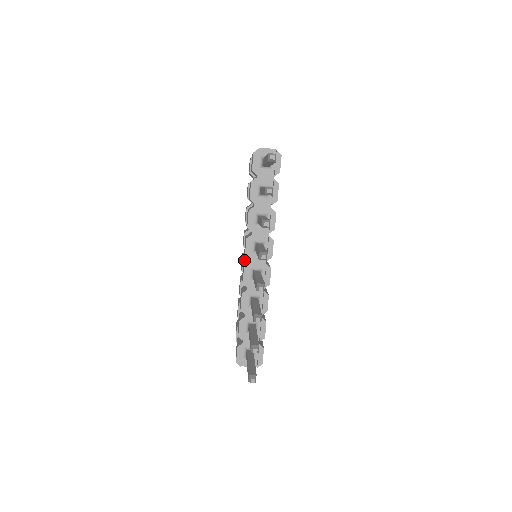
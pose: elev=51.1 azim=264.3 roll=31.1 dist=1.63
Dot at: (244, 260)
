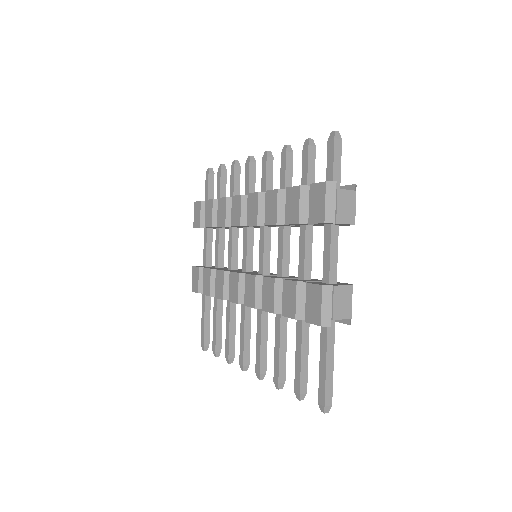
Dot at: (240, 226)
